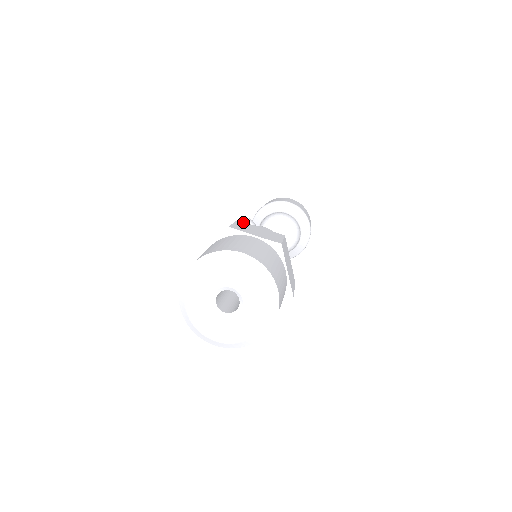
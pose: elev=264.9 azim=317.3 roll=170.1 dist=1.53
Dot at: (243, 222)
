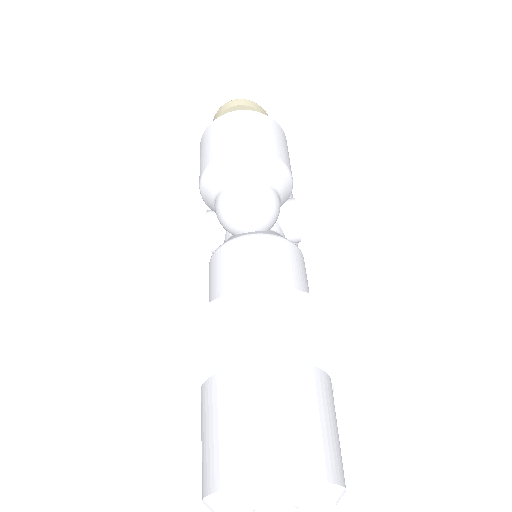
Dot at: (199, 311)
